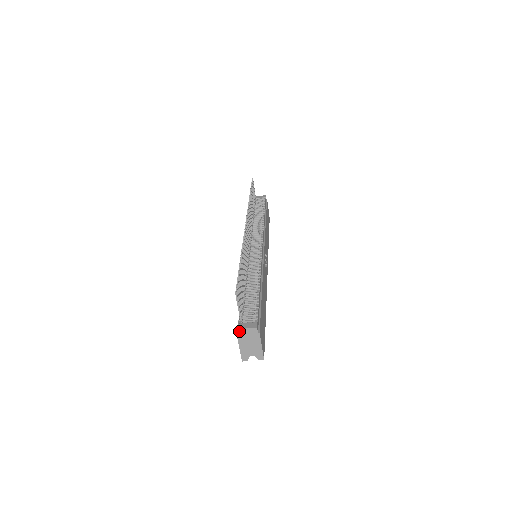
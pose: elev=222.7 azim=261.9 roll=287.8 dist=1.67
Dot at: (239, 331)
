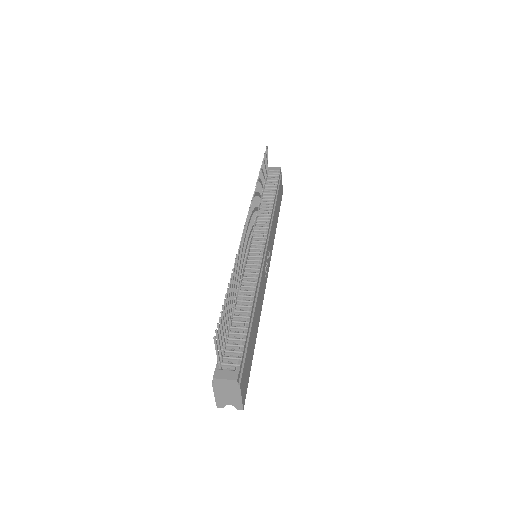
Dot at: (215, 380)
